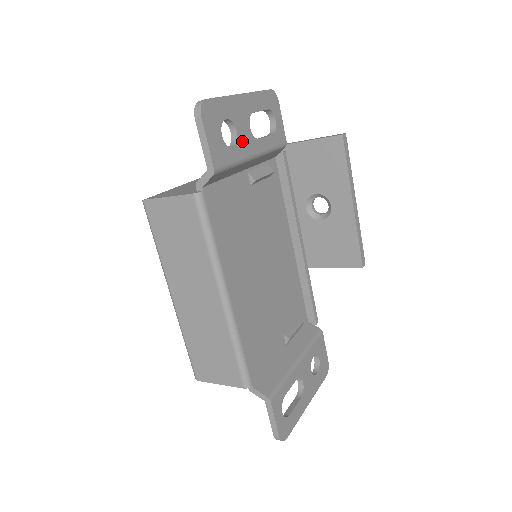
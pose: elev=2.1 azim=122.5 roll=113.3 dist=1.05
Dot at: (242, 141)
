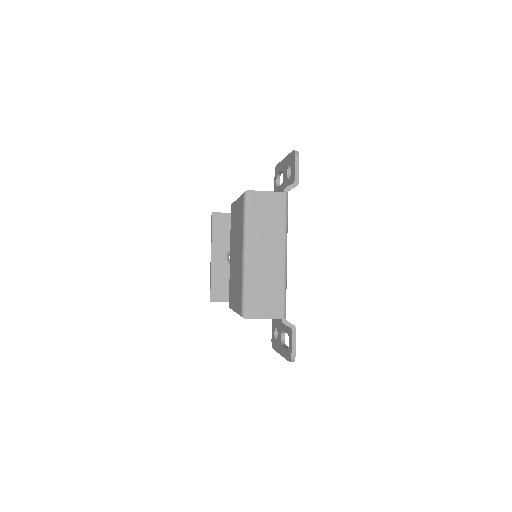
Dot at: occluded
